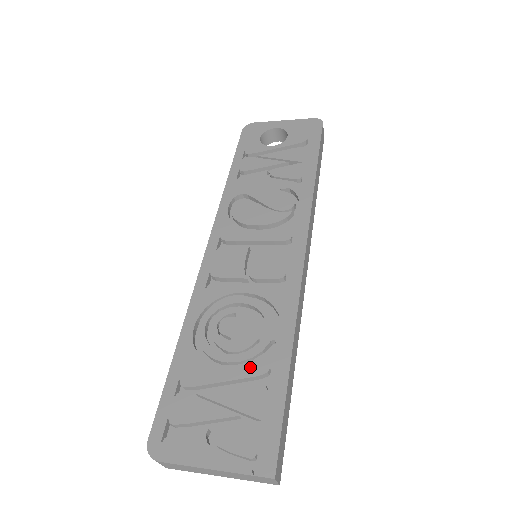
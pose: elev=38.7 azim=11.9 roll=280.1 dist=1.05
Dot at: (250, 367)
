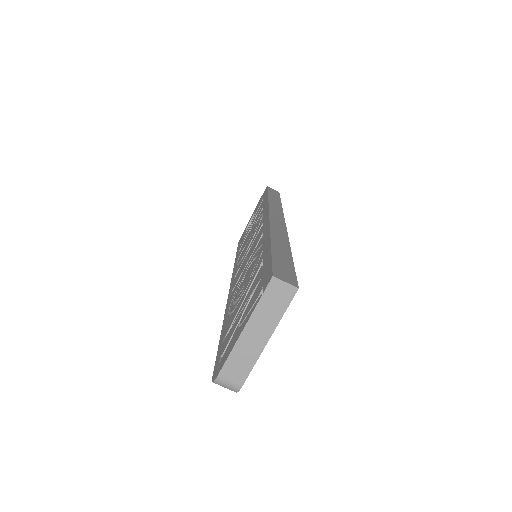
Dot at: (253, 275)
